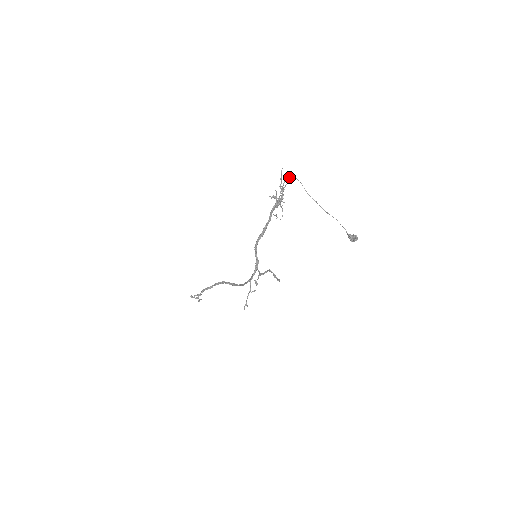
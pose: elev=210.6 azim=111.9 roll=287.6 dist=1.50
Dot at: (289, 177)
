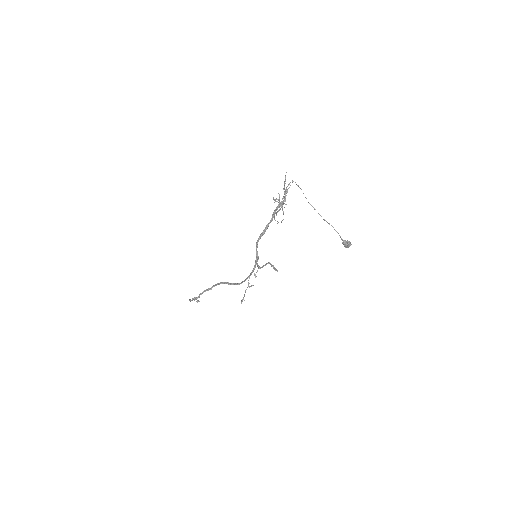
Dot at: occluded
